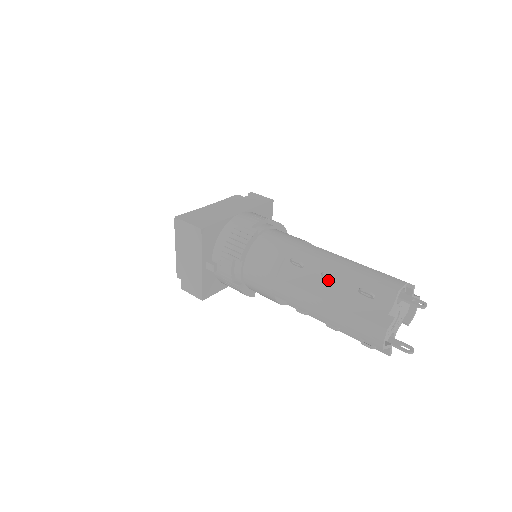
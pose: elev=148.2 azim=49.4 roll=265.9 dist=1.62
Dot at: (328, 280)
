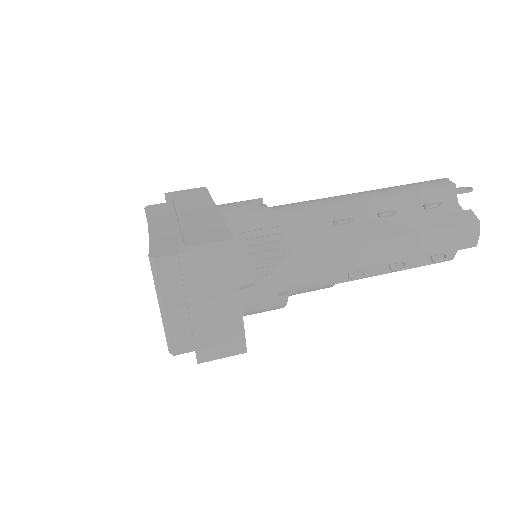
Dot at: (386, 217)
